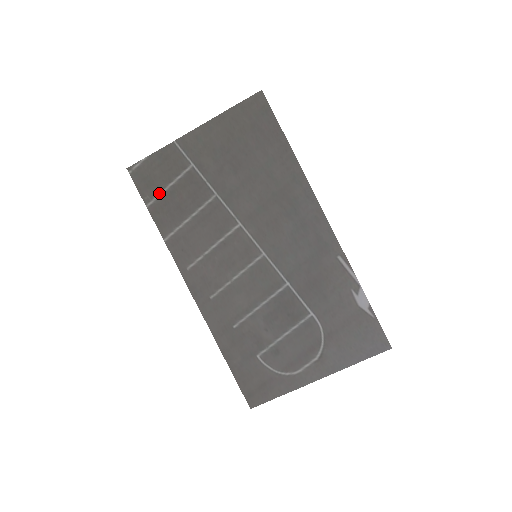
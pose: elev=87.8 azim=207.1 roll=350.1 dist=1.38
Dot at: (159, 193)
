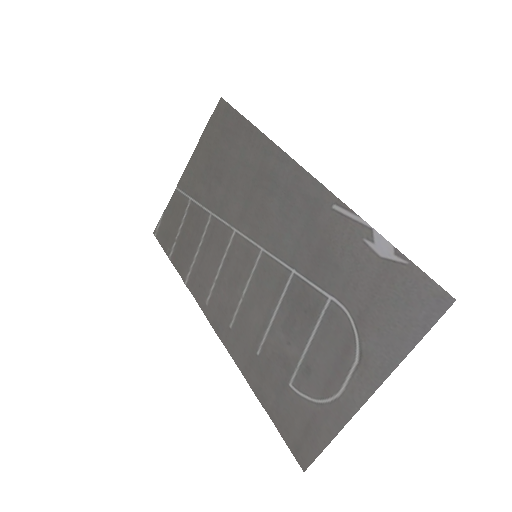
Dot at: (175, 240)
